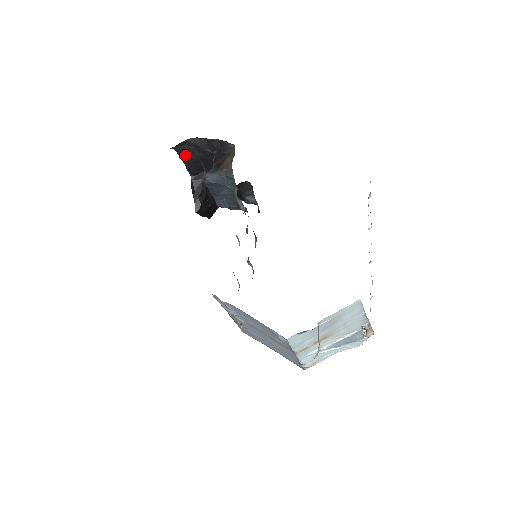
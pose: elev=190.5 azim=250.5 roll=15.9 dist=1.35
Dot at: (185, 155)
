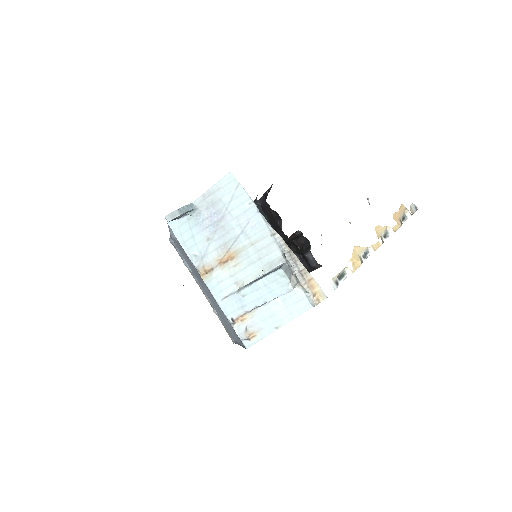
Dot at: occluded
